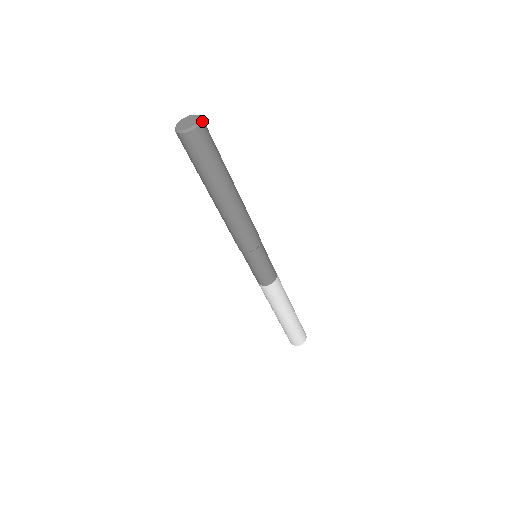
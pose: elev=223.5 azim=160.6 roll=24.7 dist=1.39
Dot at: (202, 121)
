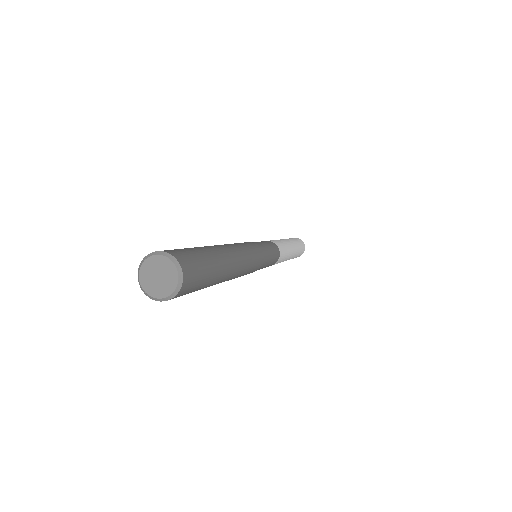
Dot at: (179, 264)
